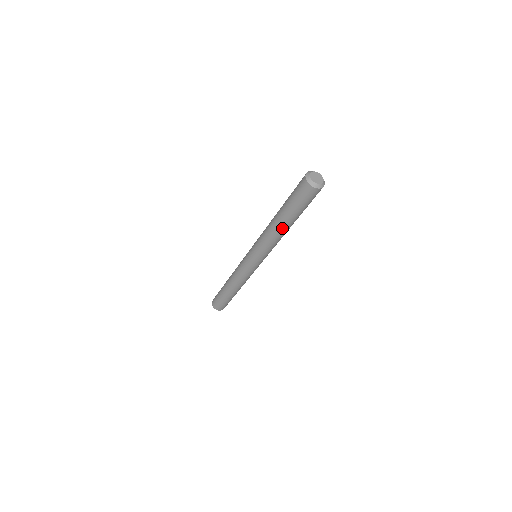
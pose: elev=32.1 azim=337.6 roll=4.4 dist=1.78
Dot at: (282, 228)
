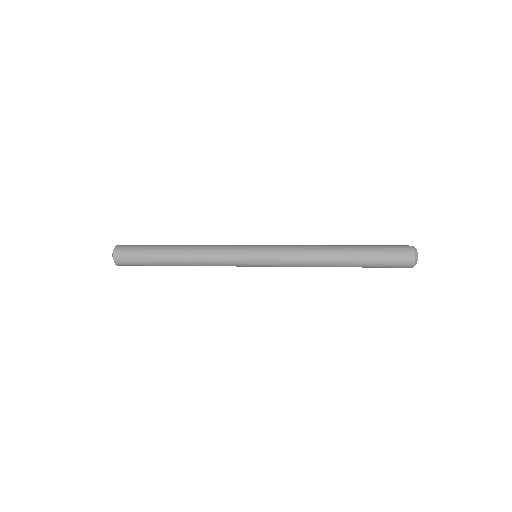
Dot at: occluded
